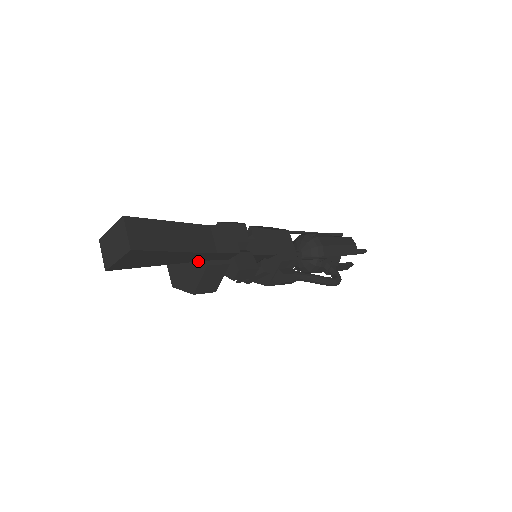
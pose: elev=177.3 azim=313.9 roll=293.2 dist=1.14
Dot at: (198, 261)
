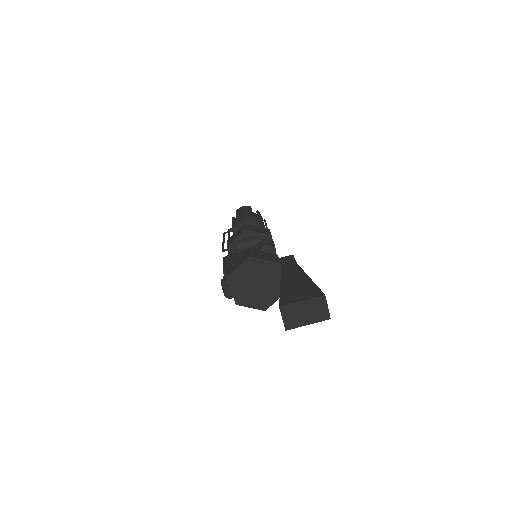
Dot at: occluded
